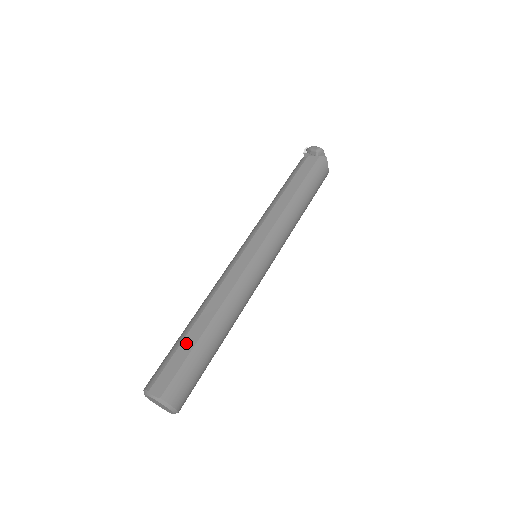
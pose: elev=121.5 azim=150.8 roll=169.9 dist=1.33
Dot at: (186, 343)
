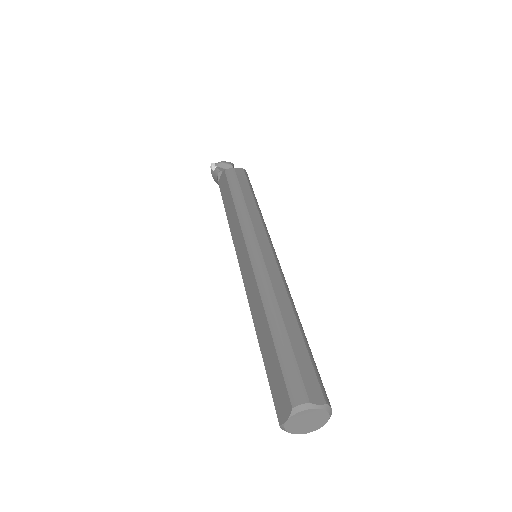
Dot at: (295, 341)
